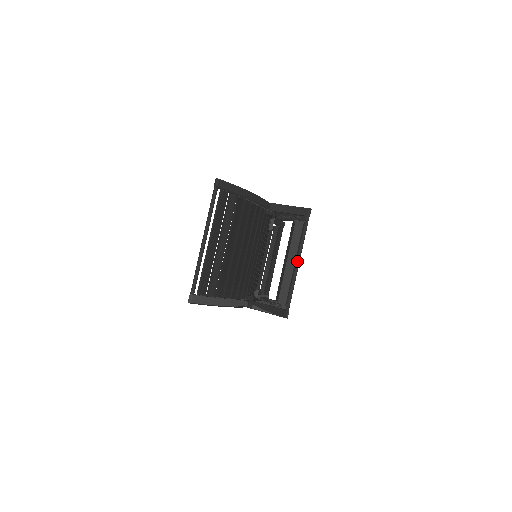
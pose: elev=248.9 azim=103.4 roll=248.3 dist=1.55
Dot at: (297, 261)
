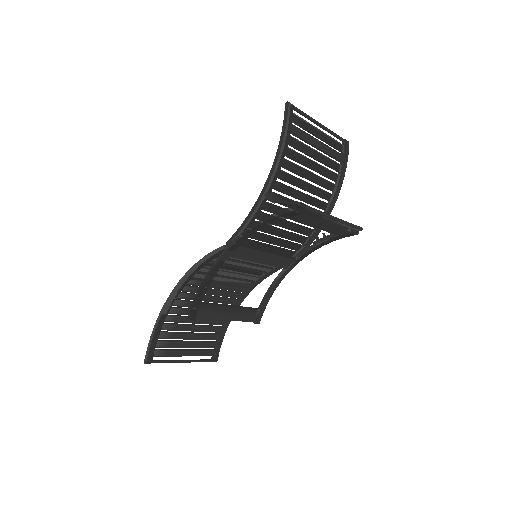
Dot at: occluded
